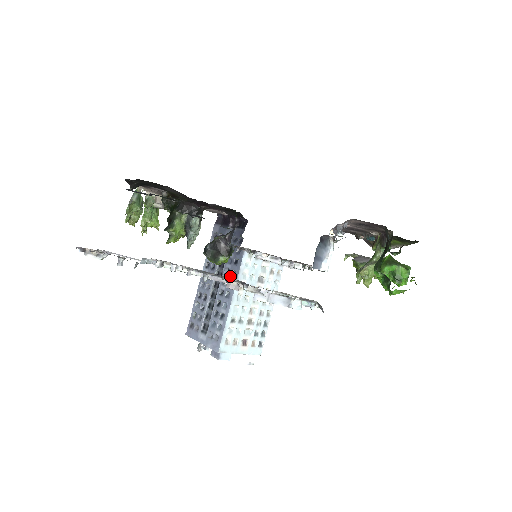
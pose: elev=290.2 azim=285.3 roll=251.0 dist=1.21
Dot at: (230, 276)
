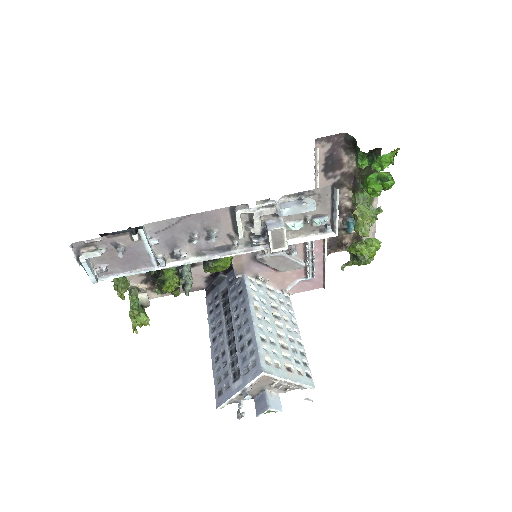
Dot at: (240, 306)
